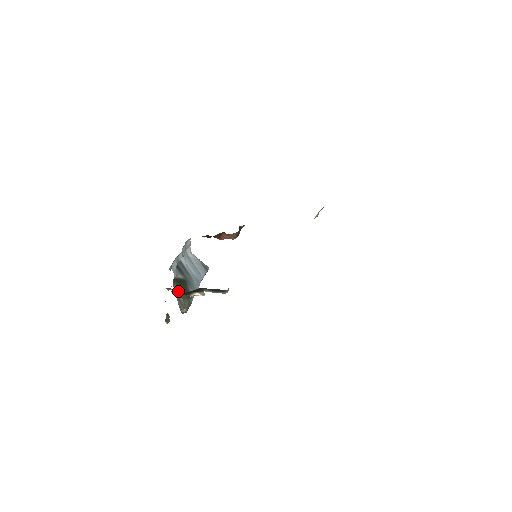
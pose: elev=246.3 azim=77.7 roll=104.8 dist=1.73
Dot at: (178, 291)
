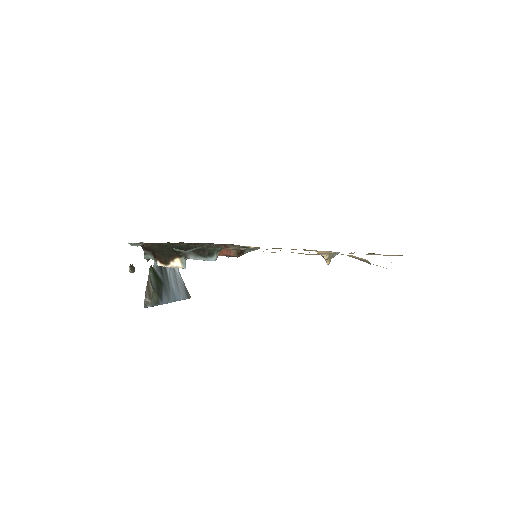
Dot at: (151, 279)
